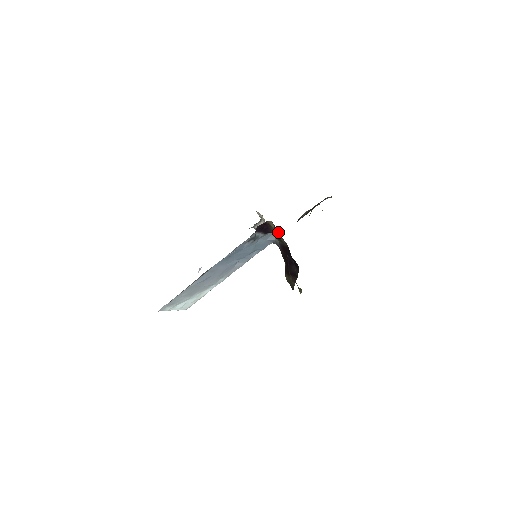
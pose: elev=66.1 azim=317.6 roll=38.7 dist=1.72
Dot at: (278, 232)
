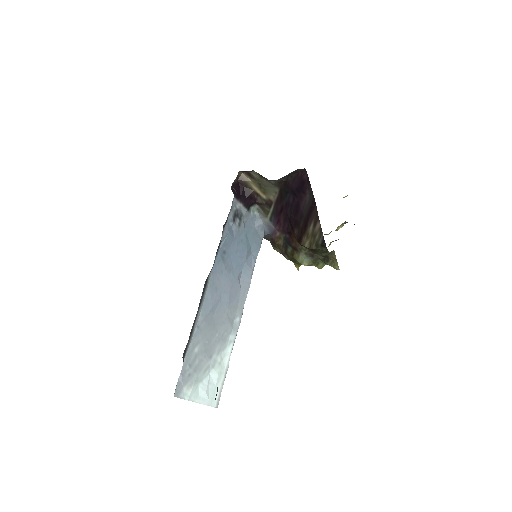
Dot at: (258, 183)
